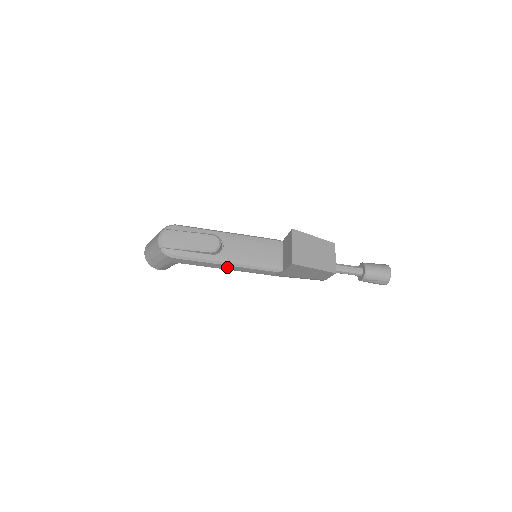
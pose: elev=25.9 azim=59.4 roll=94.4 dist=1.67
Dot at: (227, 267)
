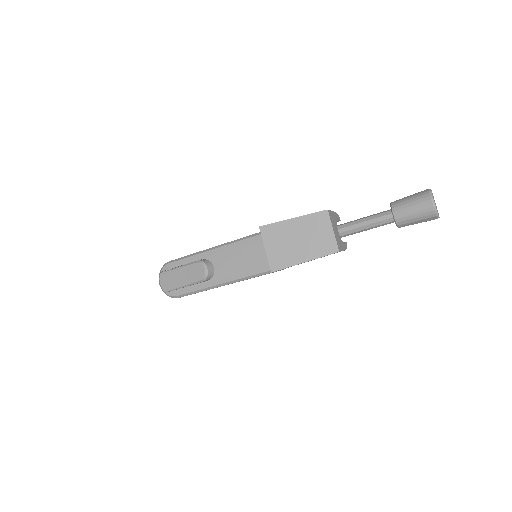
Dot at: occluded
